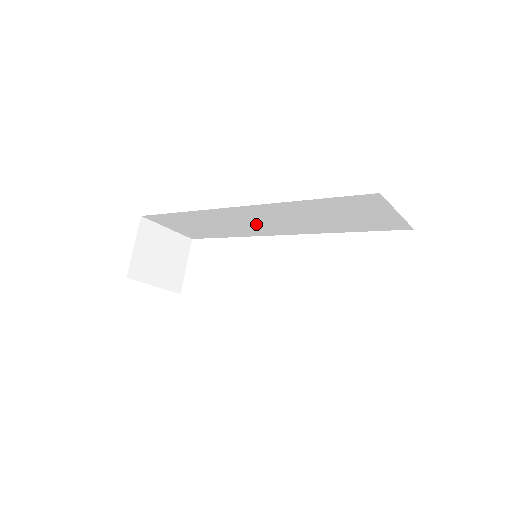
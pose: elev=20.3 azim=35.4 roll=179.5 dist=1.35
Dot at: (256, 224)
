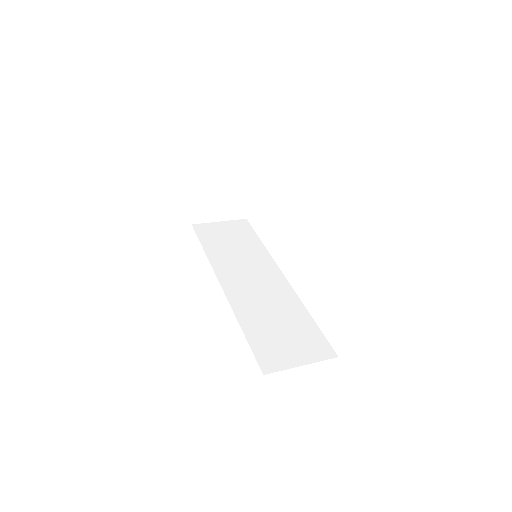
Dot at: occluded
